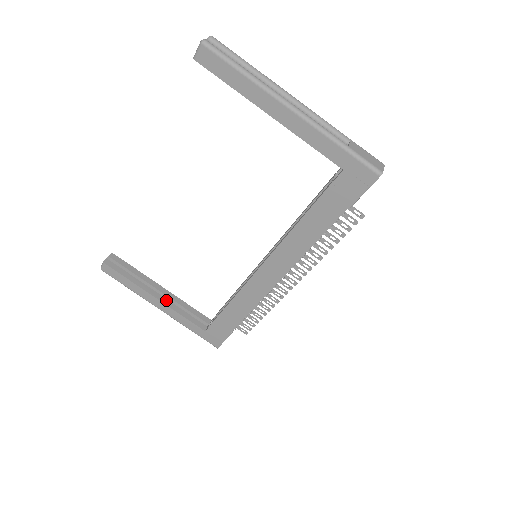
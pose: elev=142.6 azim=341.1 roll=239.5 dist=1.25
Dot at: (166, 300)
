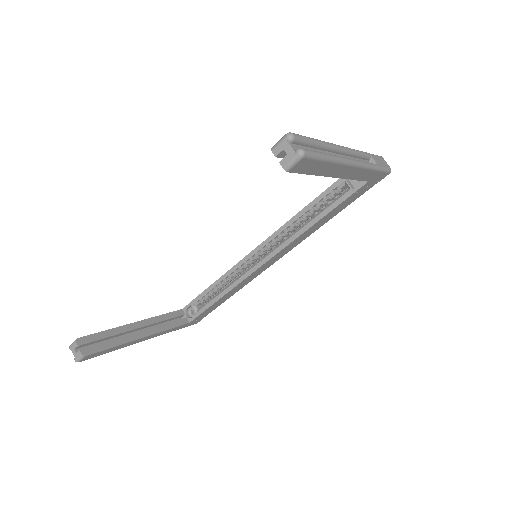
Dot at: (150, 330)
